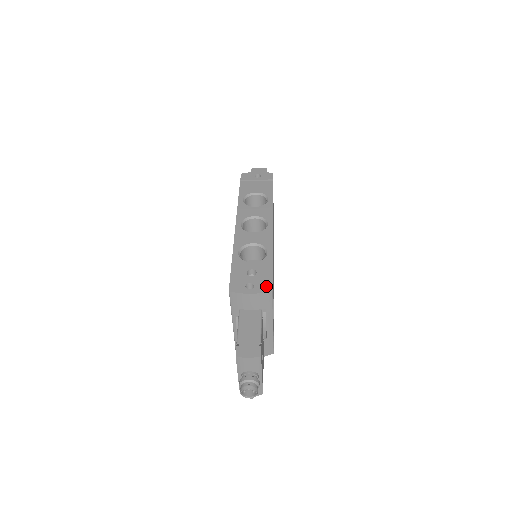
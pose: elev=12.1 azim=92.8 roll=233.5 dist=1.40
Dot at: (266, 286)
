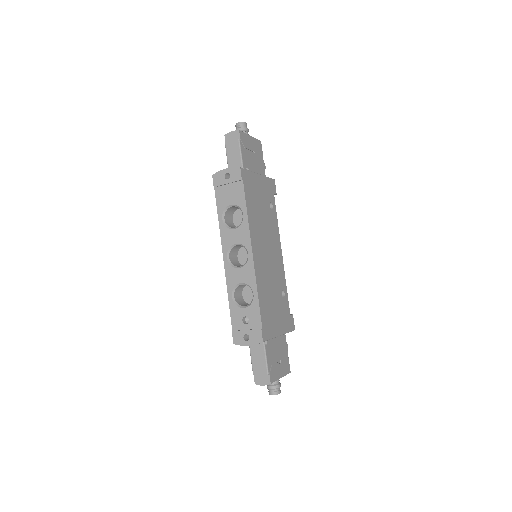
Dot at: (258, 337)
